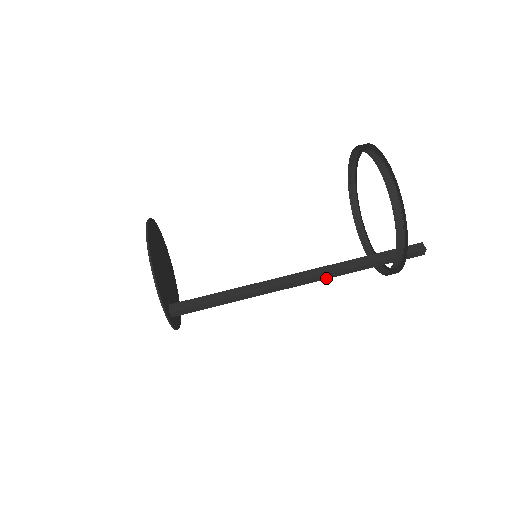
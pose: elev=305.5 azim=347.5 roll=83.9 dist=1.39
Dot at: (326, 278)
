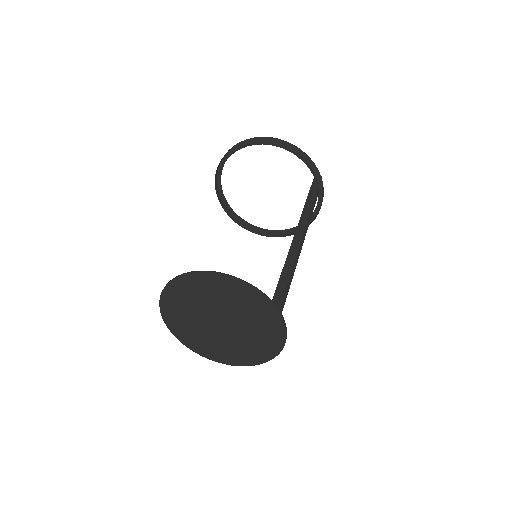
Dot at: (308, 226)
